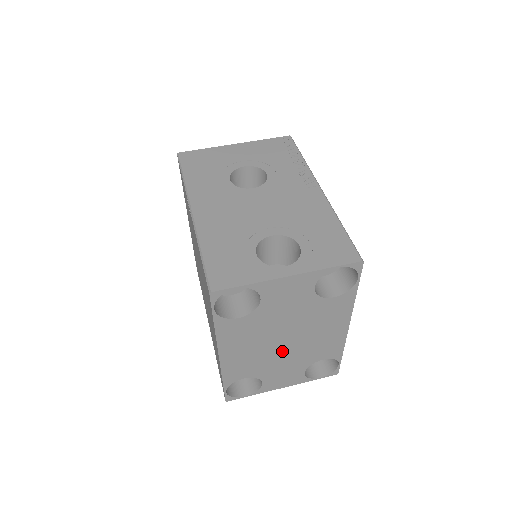
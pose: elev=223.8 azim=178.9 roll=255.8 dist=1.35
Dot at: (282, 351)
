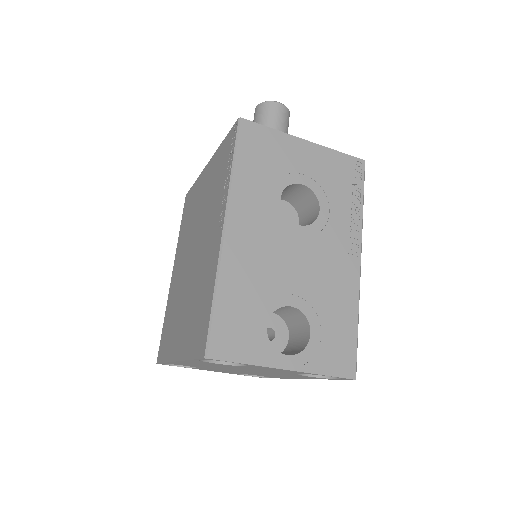
Dot at: (233, 370)
